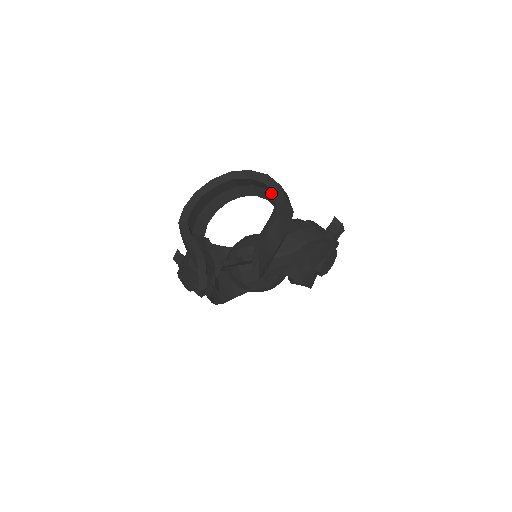
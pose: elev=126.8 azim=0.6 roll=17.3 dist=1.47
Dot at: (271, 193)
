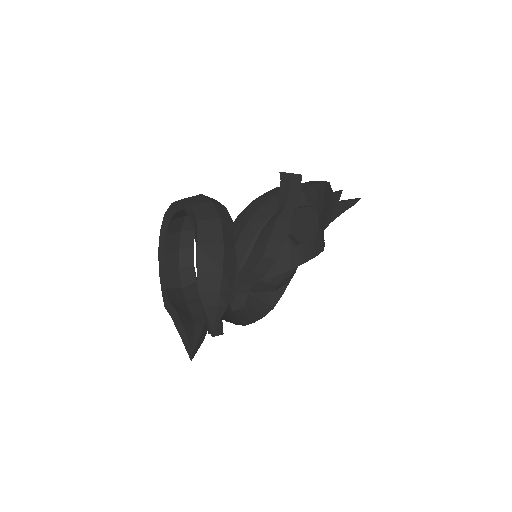
Dot at: occluded
